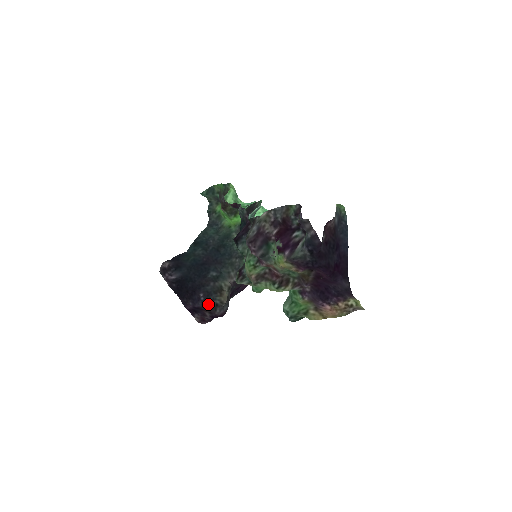
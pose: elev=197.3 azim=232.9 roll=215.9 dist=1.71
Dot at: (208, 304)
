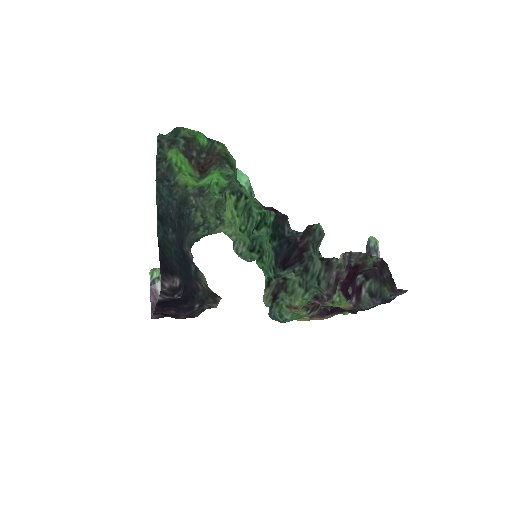
Dot at: occluded
